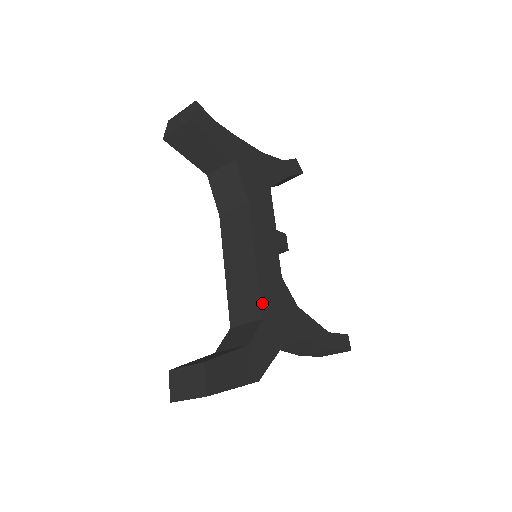
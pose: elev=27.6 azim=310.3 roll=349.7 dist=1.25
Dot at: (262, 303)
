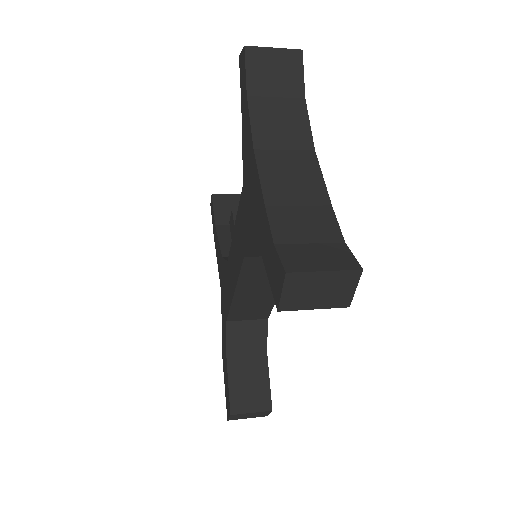
Dot at: occluded
